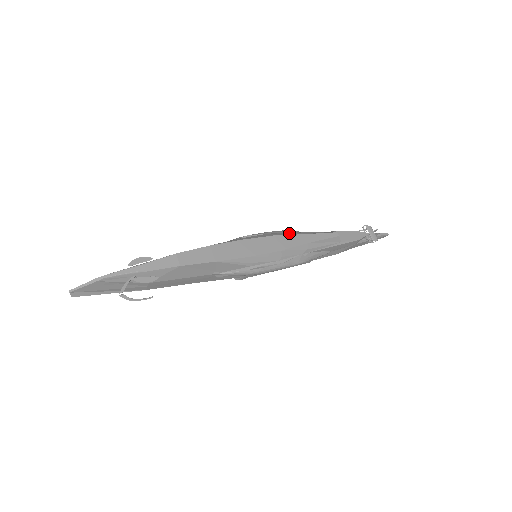
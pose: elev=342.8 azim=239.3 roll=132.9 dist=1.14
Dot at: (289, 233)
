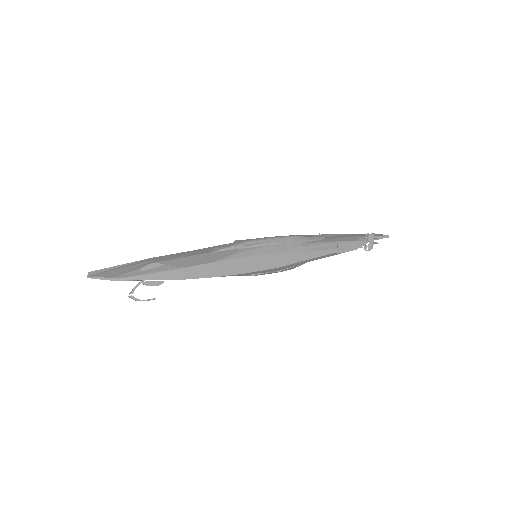
Dot at: (292, 248)
